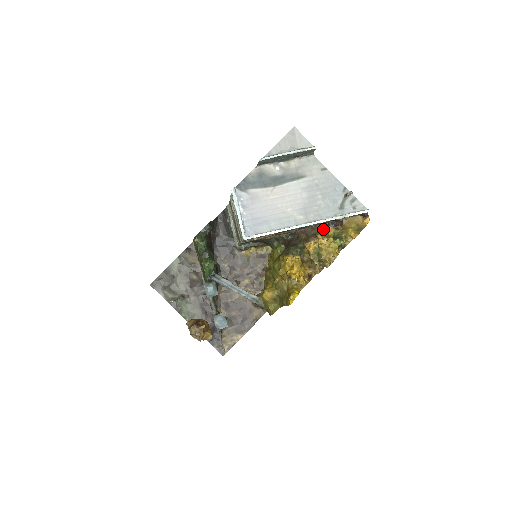
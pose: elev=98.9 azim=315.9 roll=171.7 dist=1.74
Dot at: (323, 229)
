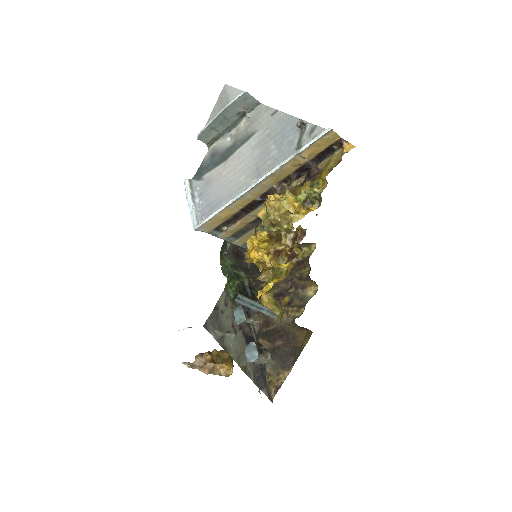
Dot at: (292, 186)
